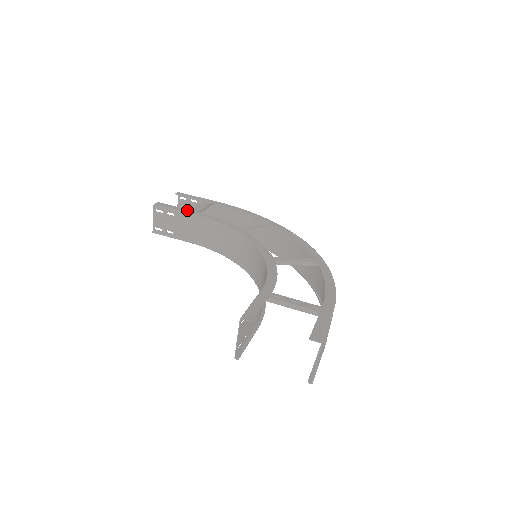
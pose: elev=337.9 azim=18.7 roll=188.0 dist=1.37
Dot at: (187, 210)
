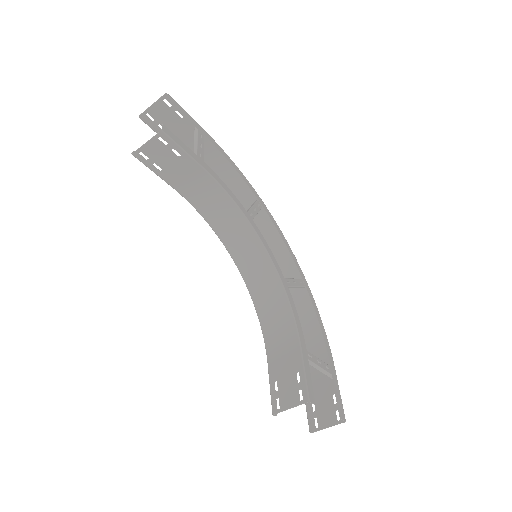
Dot at: (197, 157)
